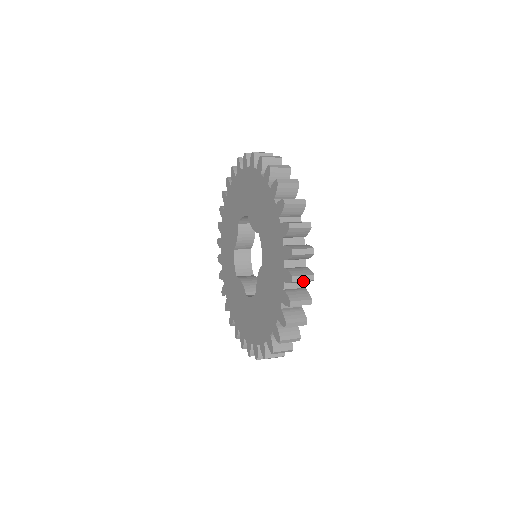
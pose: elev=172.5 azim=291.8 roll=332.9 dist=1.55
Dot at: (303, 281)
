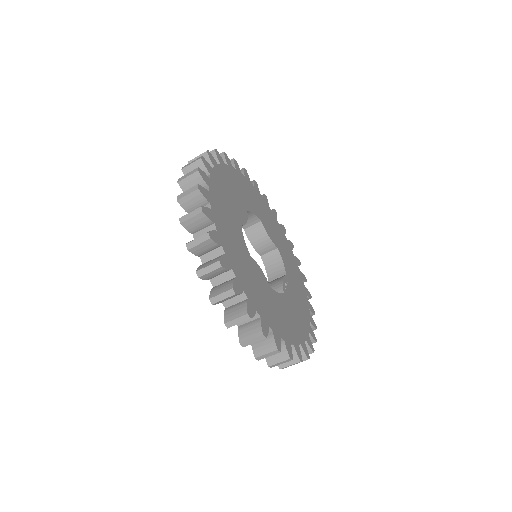
Dot at: (213, 272)
